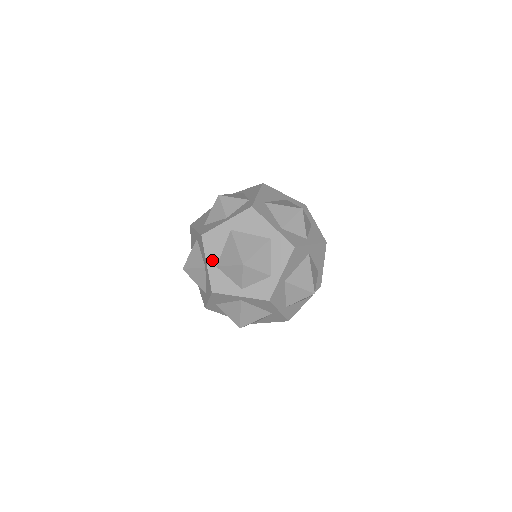
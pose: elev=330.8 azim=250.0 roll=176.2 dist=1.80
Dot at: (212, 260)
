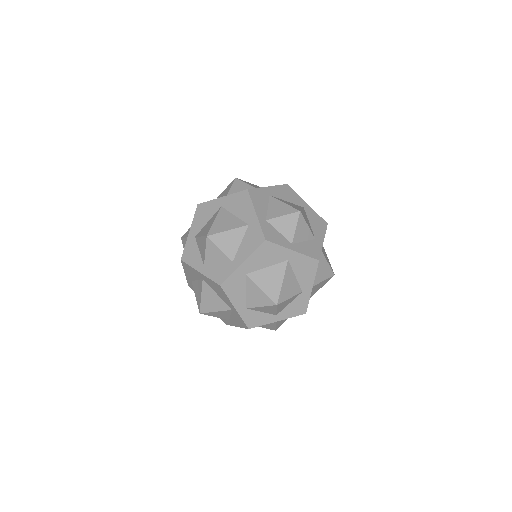
Dot at: (189, 276)
